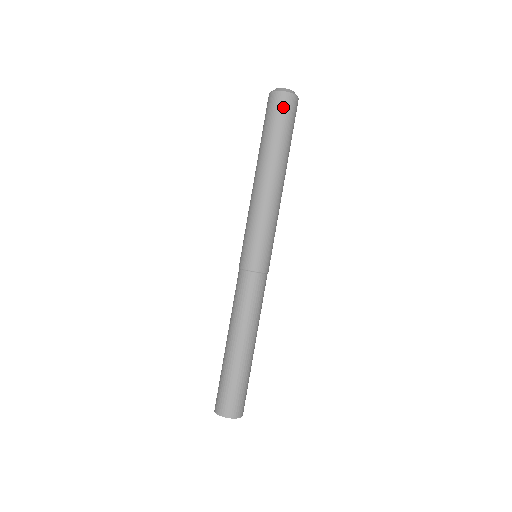
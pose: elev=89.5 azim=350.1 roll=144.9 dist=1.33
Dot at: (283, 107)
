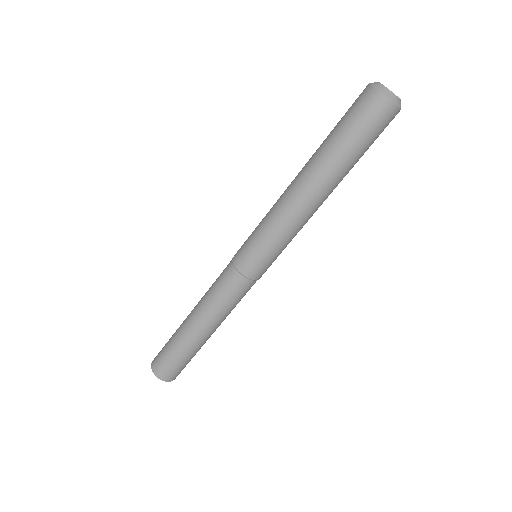
Dot at: (378, 120)
